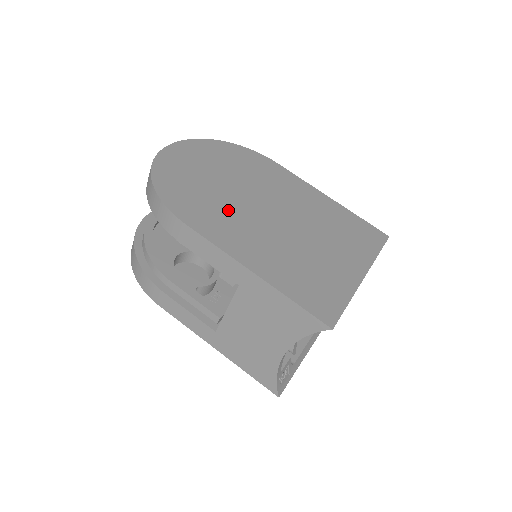
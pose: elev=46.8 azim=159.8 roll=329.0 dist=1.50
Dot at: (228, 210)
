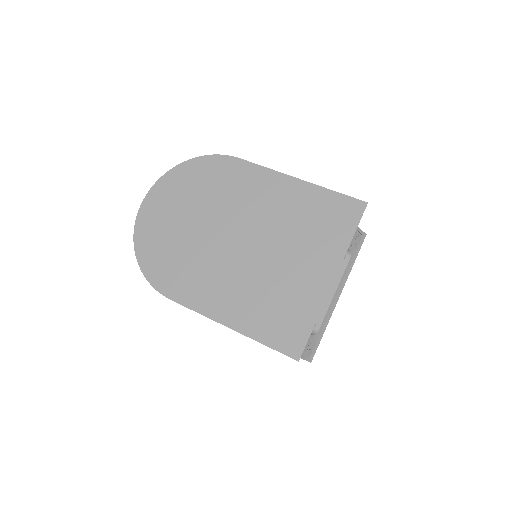
Dot at: (201, 263)
